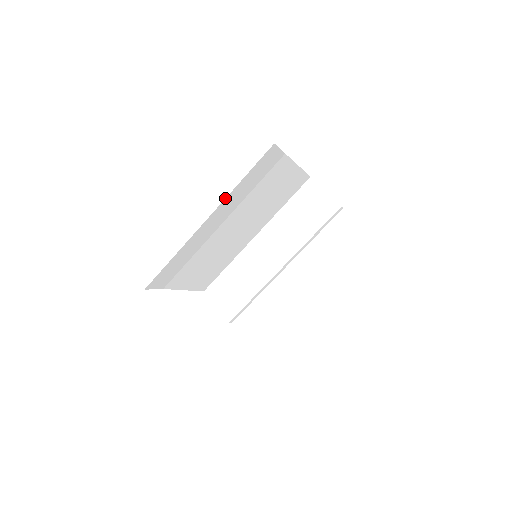
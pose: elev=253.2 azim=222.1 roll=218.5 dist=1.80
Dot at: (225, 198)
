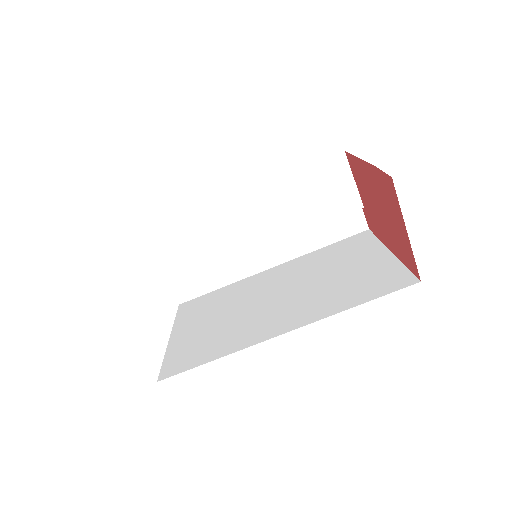
Dot at: occluded
